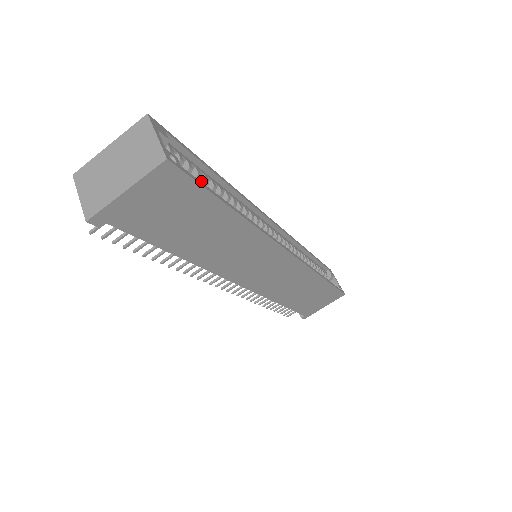
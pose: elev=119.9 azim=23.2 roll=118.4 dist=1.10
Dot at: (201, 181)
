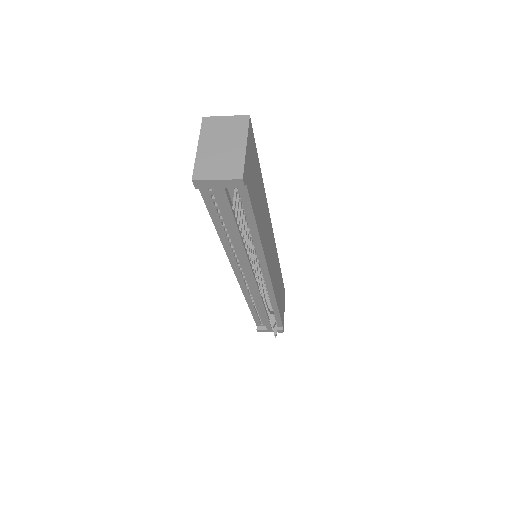
Dot at: occluded
